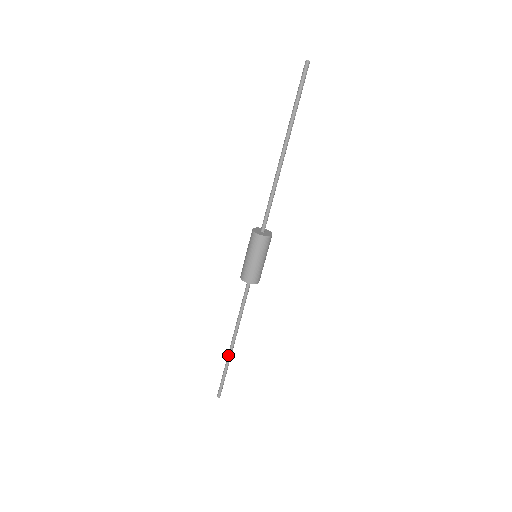
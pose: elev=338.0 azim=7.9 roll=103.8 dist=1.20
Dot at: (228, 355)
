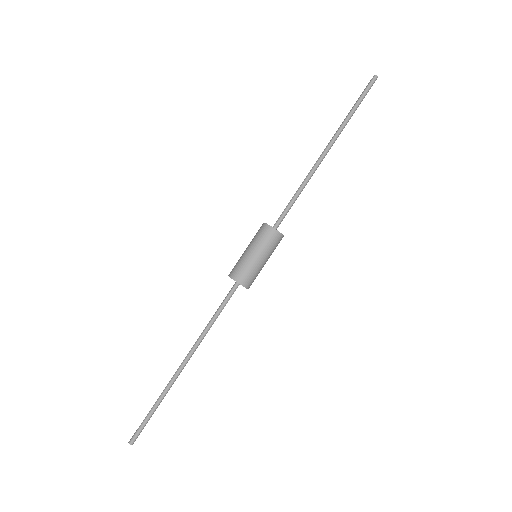
Dot at: occluded
